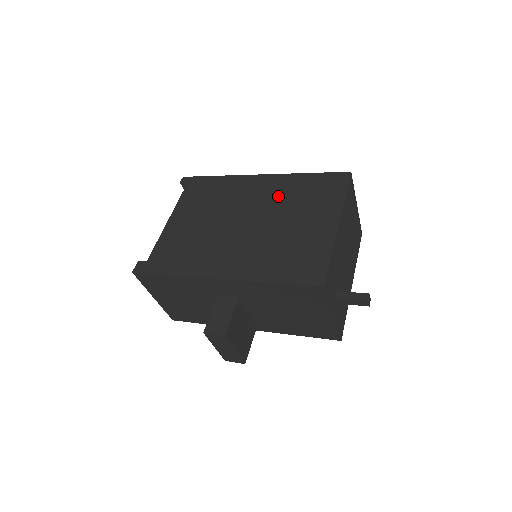
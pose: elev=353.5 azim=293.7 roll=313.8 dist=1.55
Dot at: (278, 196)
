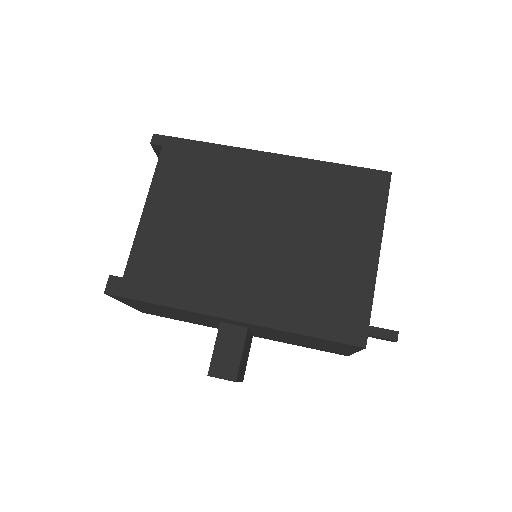
Dot at: (297, 196)
